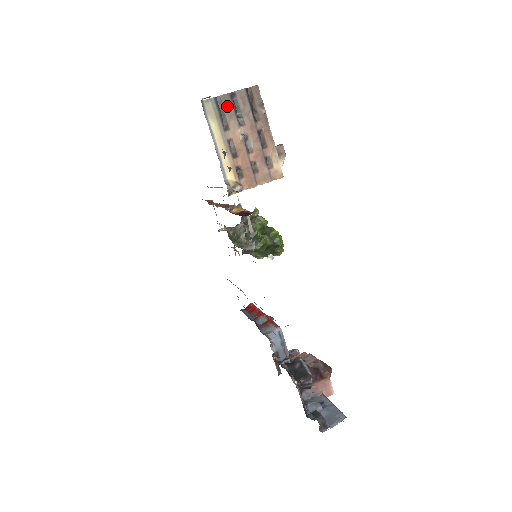
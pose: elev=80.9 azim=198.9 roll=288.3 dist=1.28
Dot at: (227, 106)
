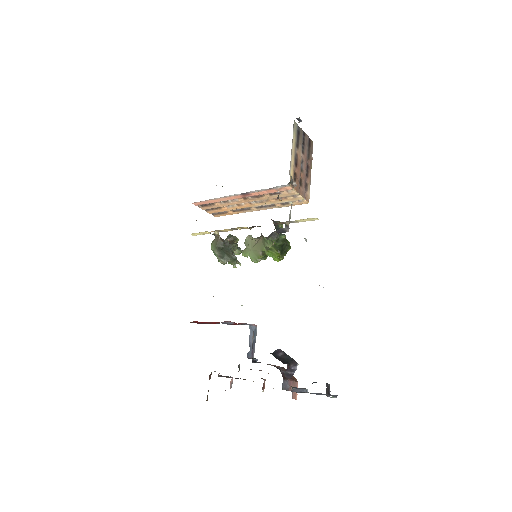
Dot at: (301, 136)
